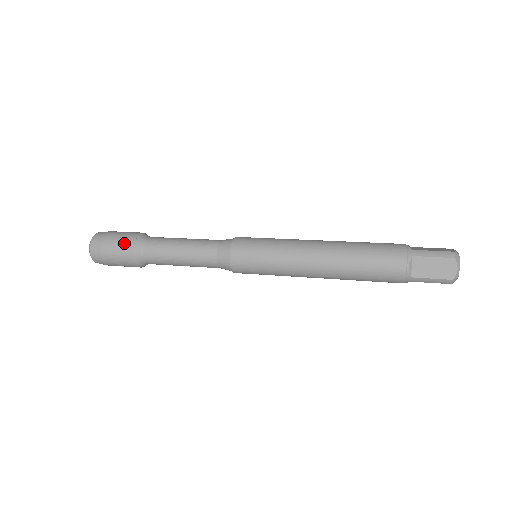
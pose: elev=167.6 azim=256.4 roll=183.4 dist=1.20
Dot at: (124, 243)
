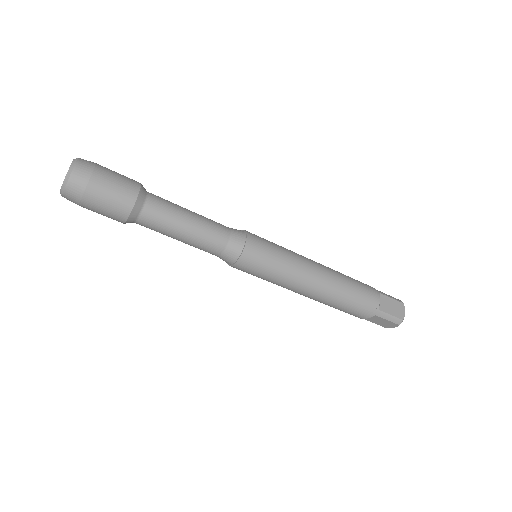
Dot at: (127, 180)
